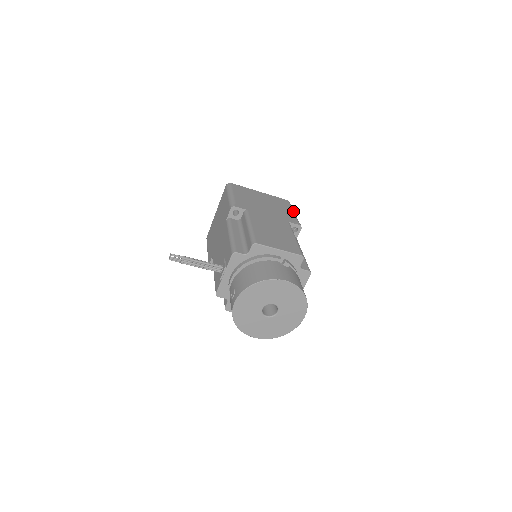
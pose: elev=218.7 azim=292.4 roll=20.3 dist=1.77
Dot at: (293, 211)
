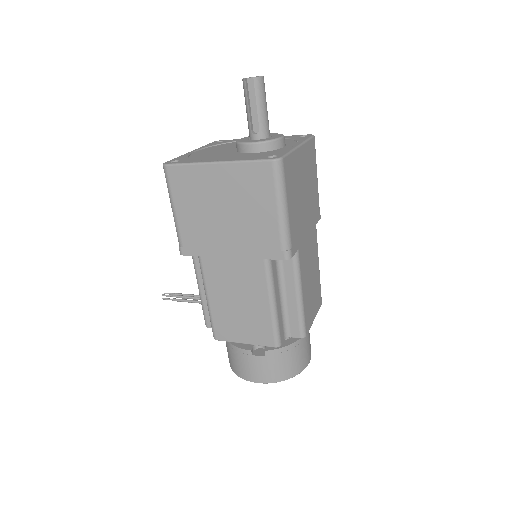
Dot at: (278, 208)
